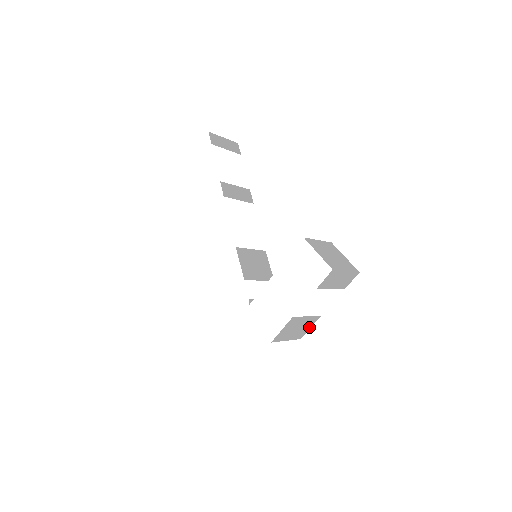
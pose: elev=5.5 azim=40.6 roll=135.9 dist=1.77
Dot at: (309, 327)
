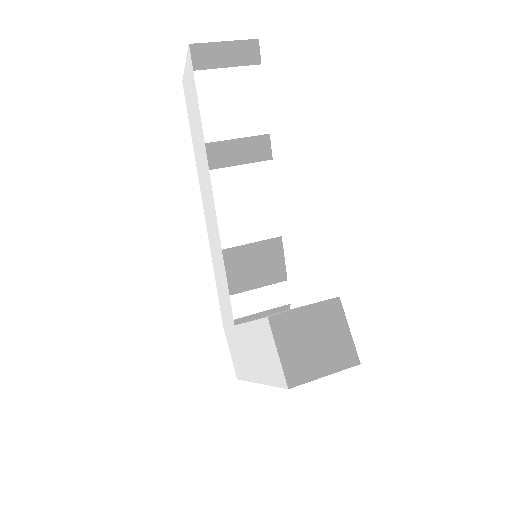
Dot at: occluded
